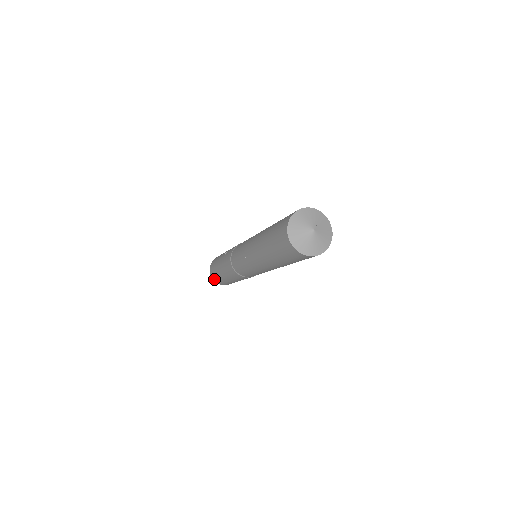
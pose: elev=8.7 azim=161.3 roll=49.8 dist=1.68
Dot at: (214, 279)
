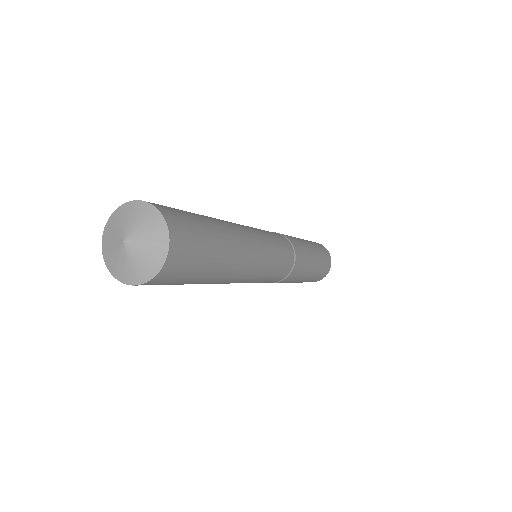
Dot at: occluded
